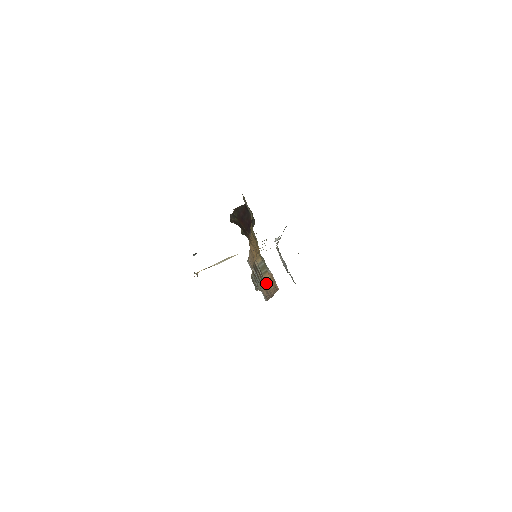
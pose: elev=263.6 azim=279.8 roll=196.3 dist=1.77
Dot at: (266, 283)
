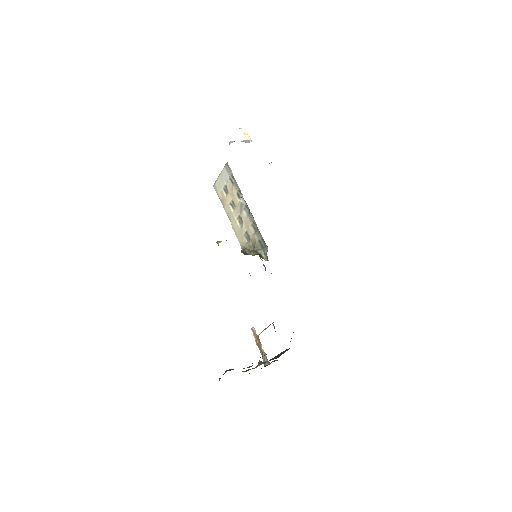
Dot at: occluded
